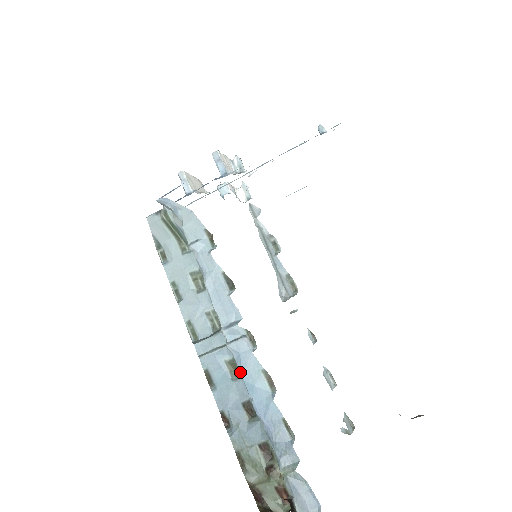
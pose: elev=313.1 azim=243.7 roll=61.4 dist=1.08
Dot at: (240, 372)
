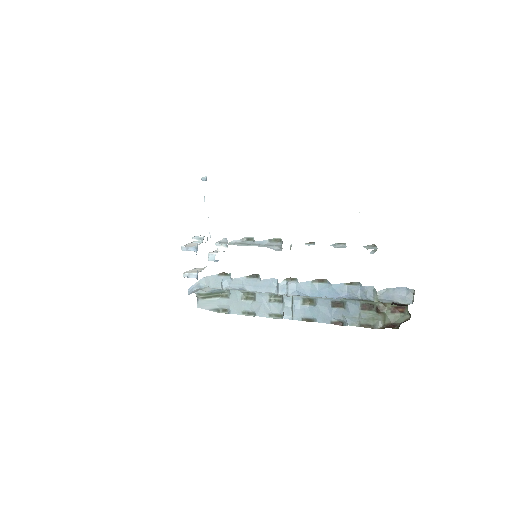
Dot at: occluded
